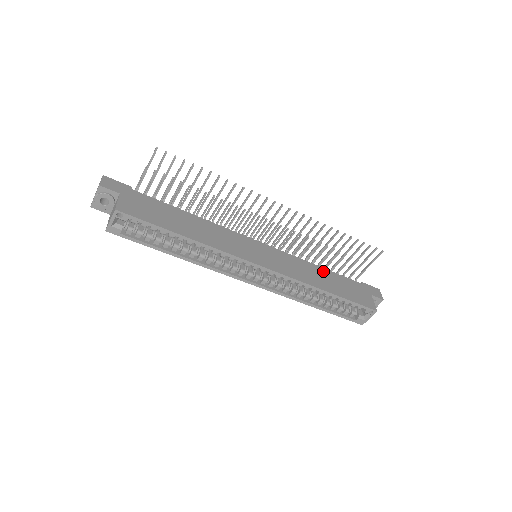
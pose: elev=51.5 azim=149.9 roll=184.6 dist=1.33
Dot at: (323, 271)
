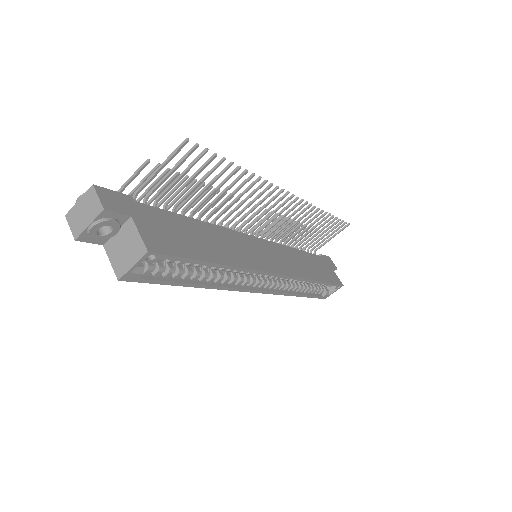
Dot at: (302, 254)
